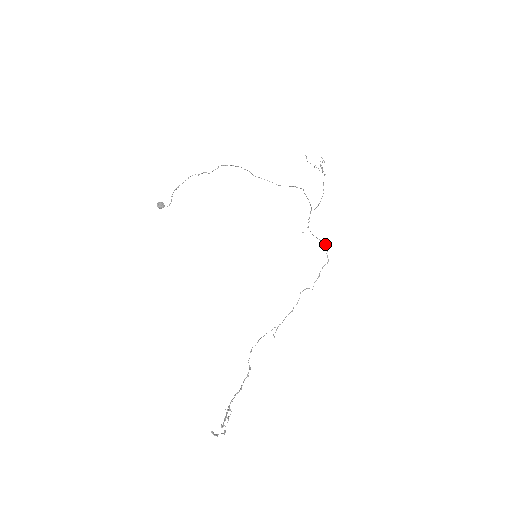
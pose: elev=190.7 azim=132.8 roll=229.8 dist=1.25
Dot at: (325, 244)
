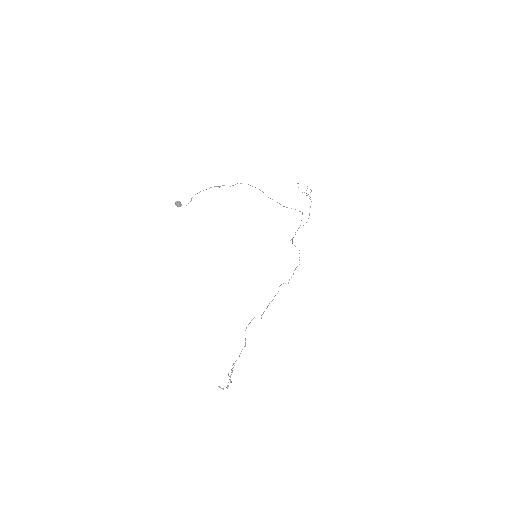
Dot at: occluded
